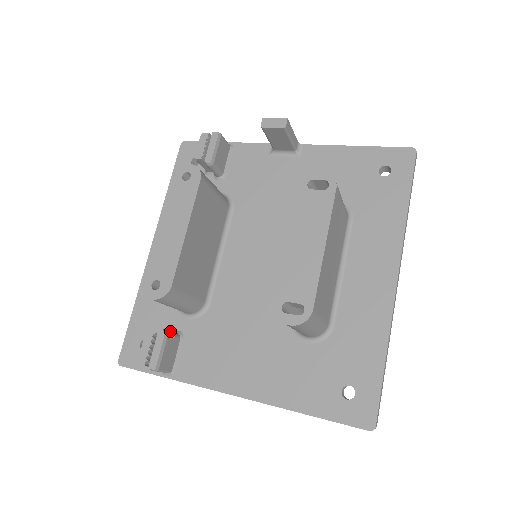
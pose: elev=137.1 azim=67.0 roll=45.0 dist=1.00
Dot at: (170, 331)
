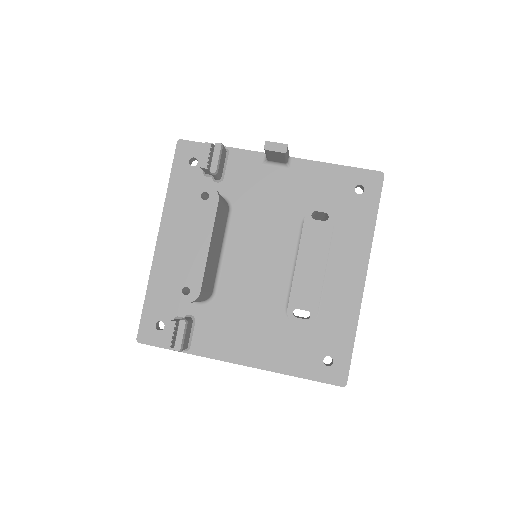
Dot at: (187, 318)
